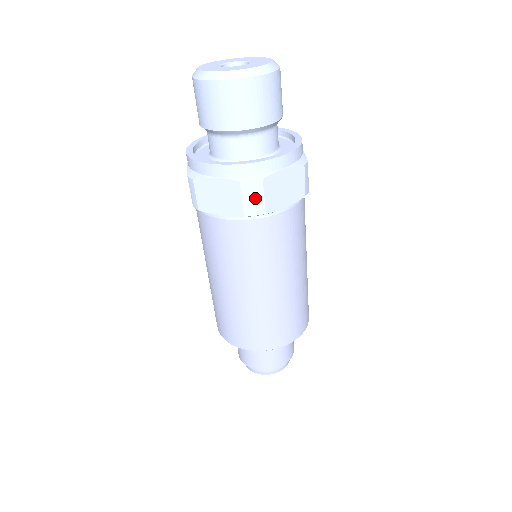
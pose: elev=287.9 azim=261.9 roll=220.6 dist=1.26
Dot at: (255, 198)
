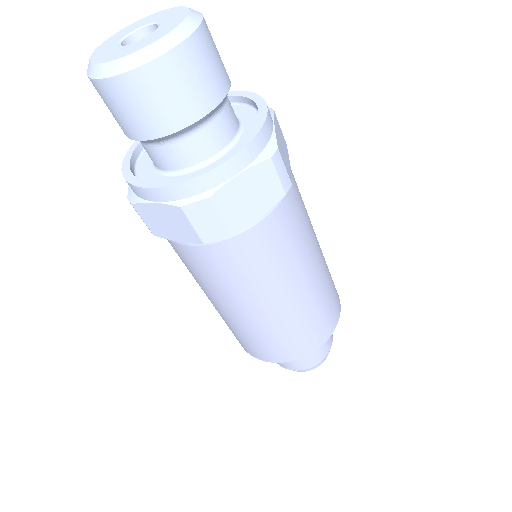
Dot at: (208, 221)
